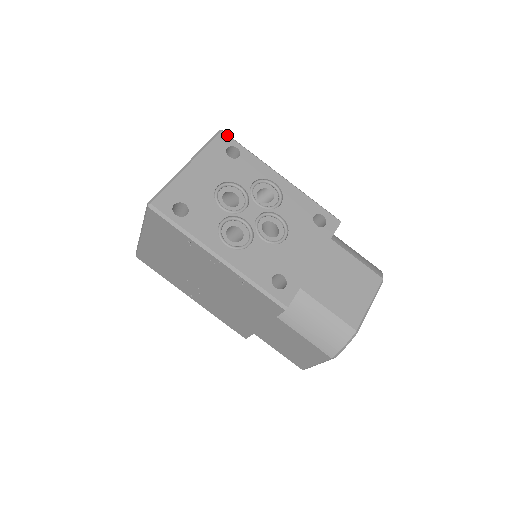
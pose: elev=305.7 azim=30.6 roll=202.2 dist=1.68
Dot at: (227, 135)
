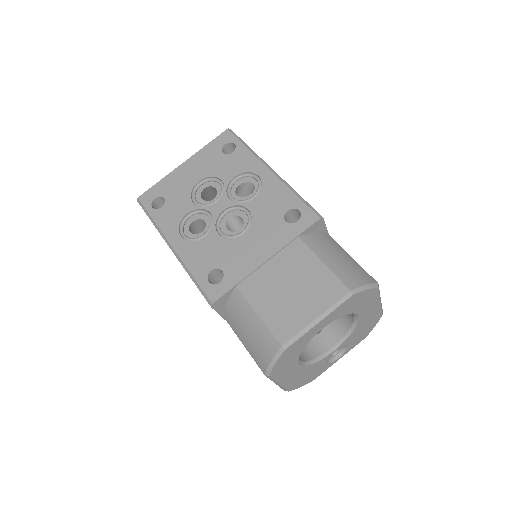
Dot at: (230, 132)
